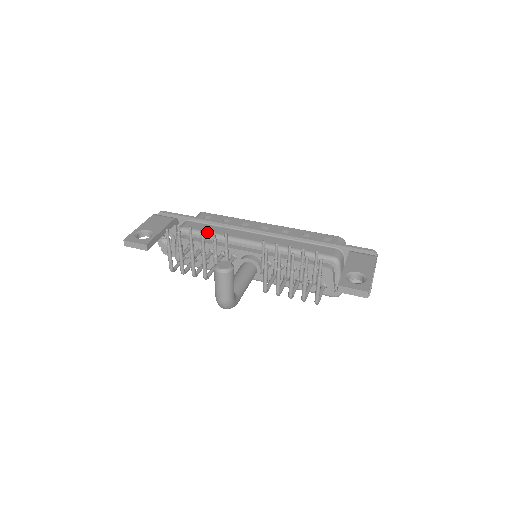
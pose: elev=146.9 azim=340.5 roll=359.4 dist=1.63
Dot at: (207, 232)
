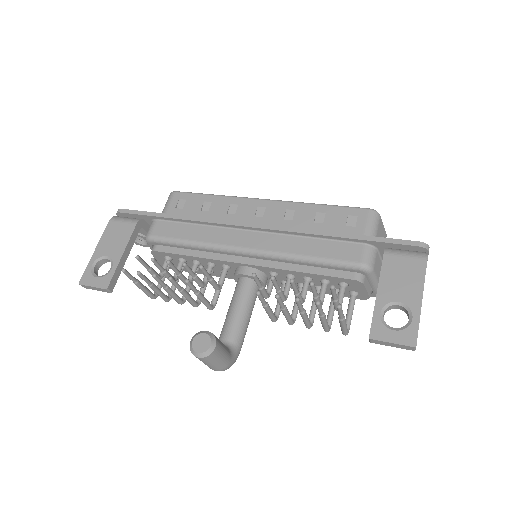
Dot at: (182, 240)
